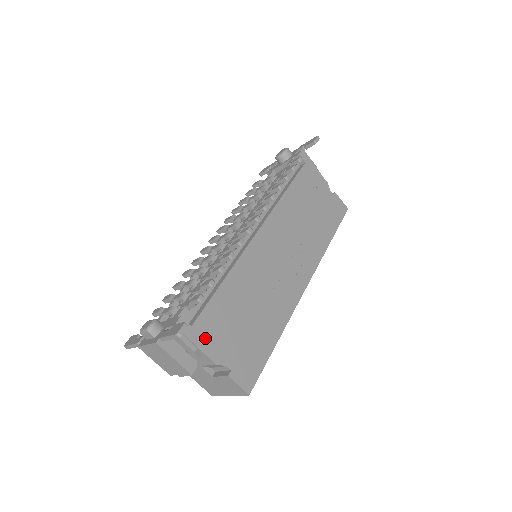
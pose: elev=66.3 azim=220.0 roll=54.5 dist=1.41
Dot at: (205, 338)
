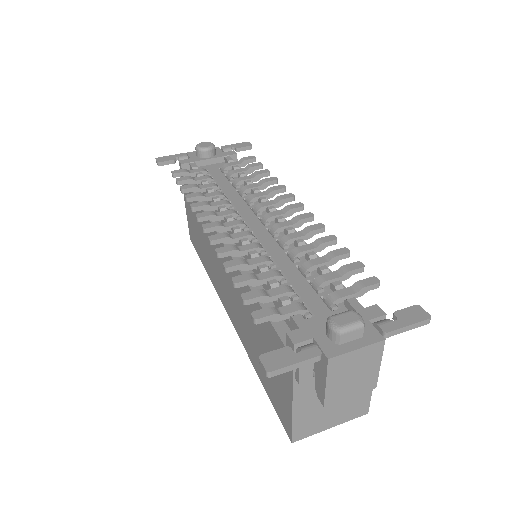
Dot at: occluded
